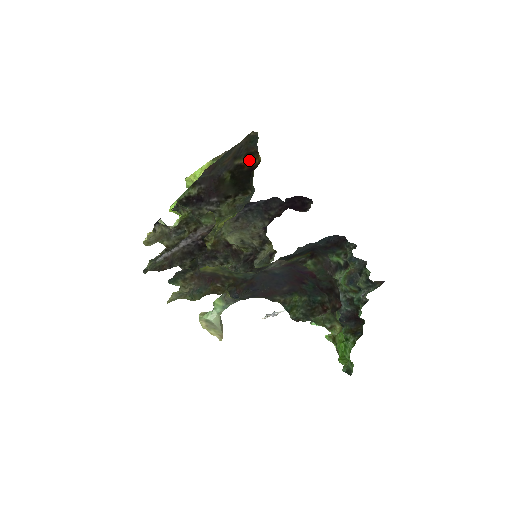
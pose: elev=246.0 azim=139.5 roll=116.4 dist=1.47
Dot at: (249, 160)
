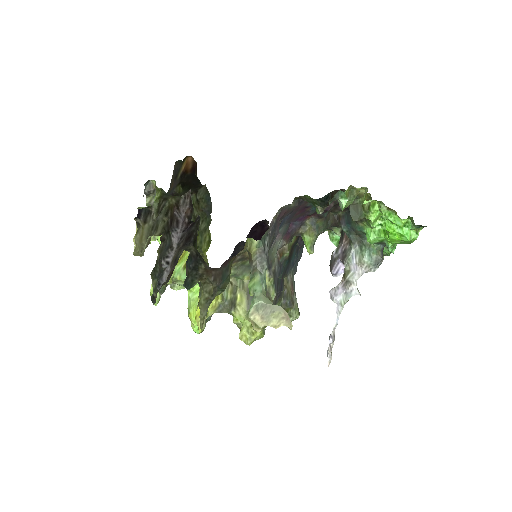
Dot at: (187, 161)
